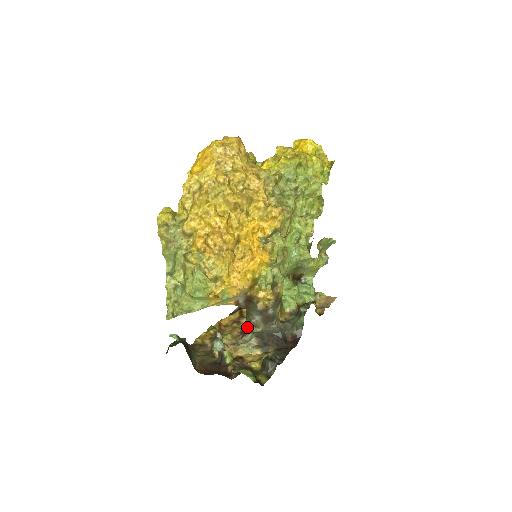
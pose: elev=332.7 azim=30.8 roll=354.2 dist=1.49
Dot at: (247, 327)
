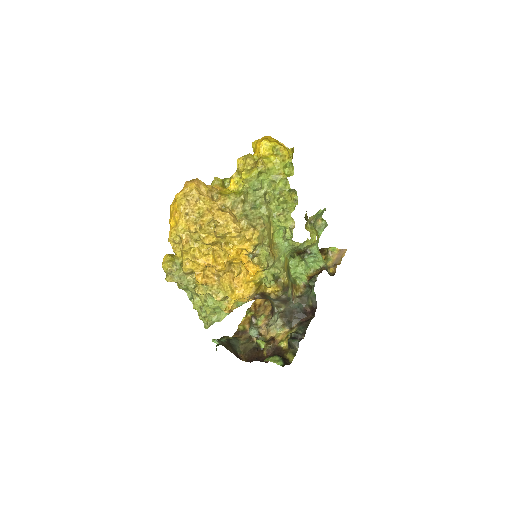
Dot at: (273, 308)
